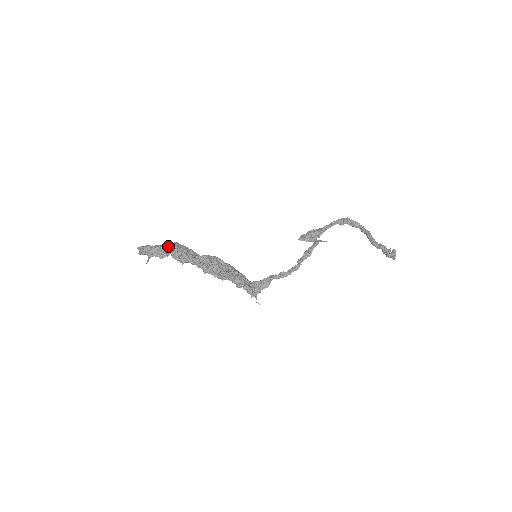
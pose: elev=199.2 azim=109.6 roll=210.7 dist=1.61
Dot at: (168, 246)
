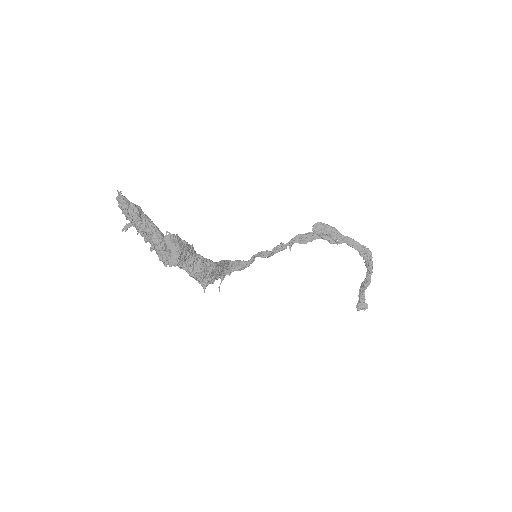
Dot at: (166, 252)
